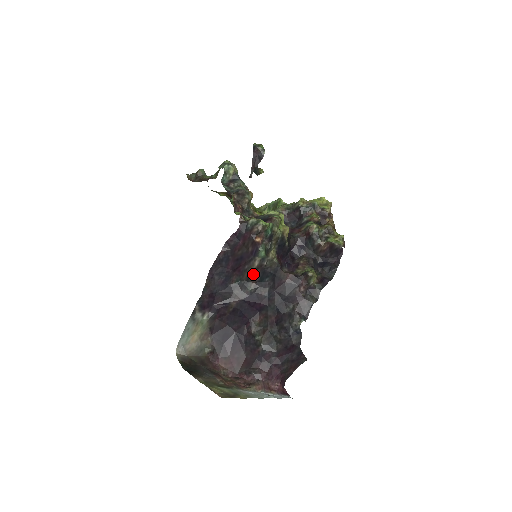
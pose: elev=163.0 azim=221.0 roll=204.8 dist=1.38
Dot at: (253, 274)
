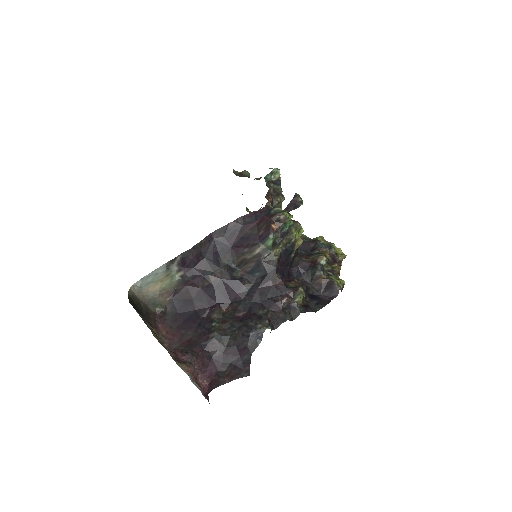
Dot at: (248, 261)
